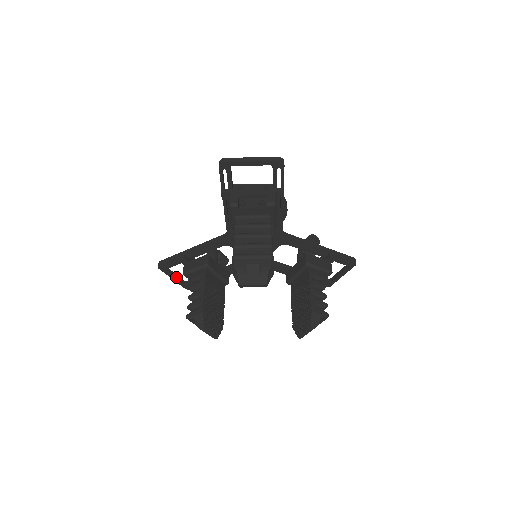
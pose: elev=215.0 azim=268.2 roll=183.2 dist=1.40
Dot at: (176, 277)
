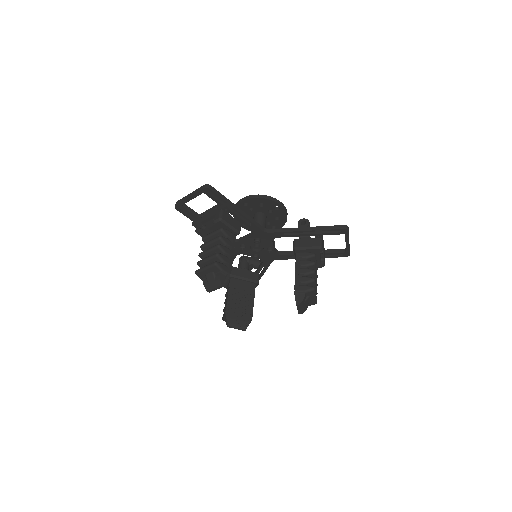
Dot at: occluded
